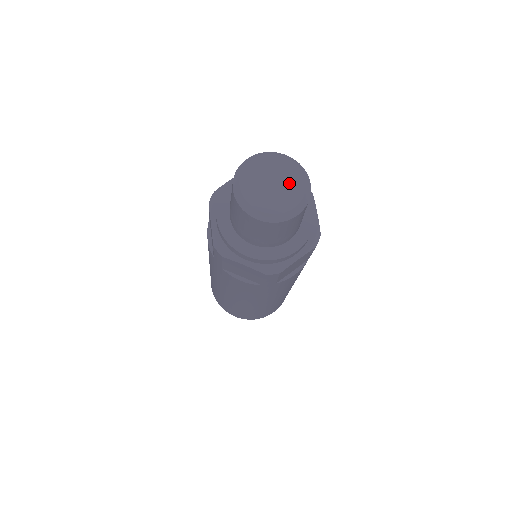
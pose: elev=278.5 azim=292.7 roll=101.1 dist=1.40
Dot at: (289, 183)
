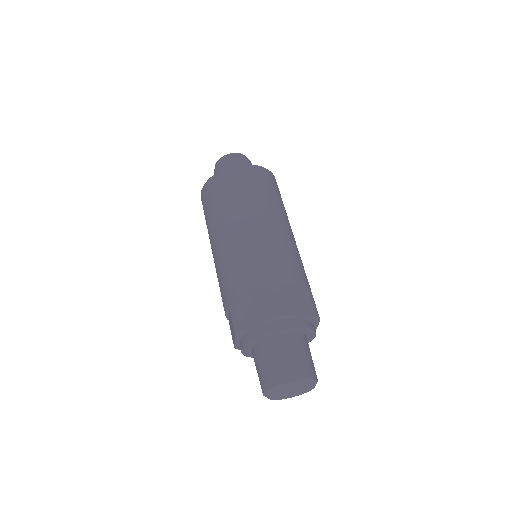
Dot at: (300, 389)
